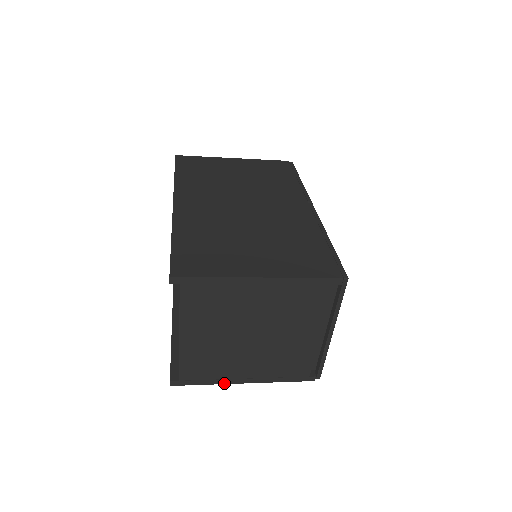
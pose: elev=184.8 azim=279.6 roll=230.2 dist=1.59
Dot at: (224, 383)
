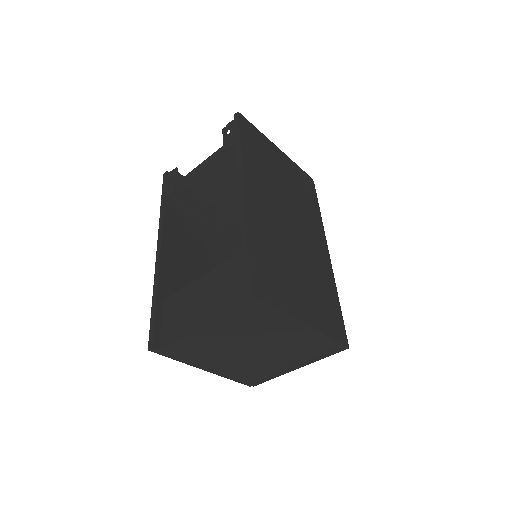
Dot at: (190, 364)
